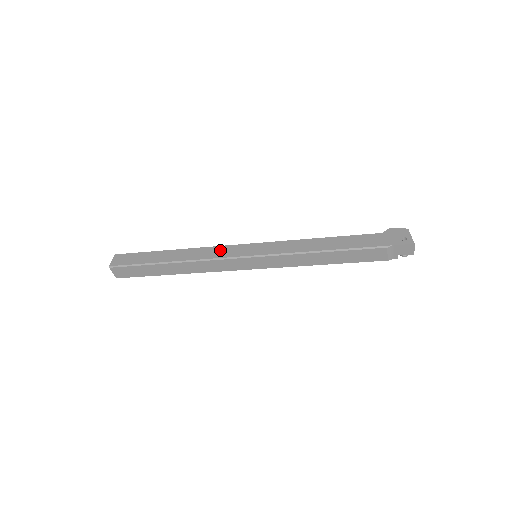
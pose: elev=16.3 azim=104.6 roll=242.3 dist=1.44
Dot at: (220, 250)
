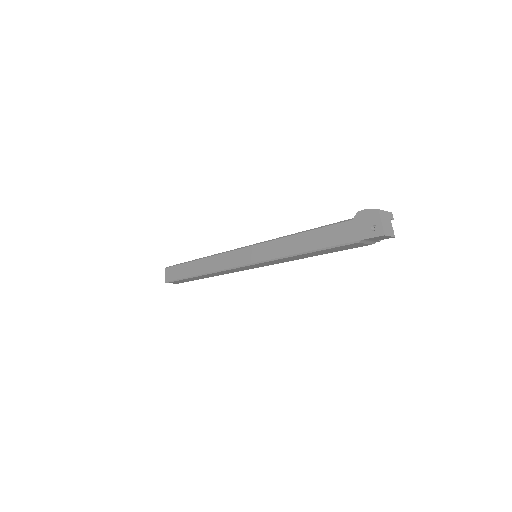
Dot at: (226, 259)
